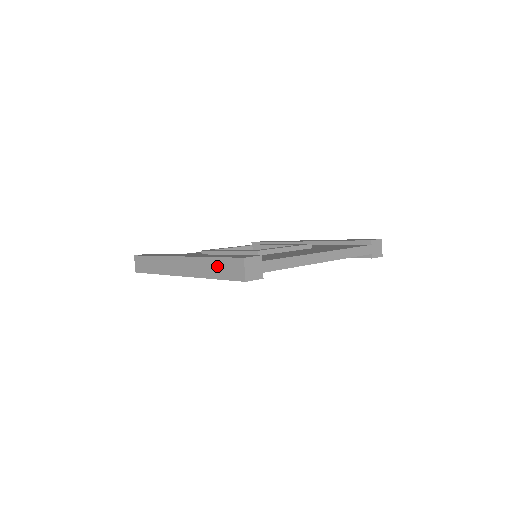
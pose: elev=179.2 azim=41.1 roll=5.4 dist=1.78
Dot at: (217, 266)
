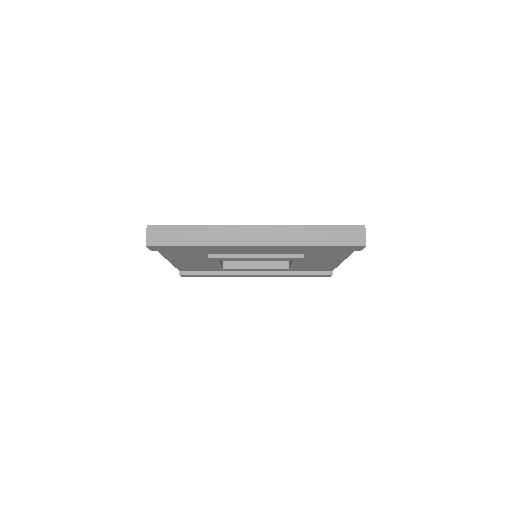
Dot at: (324, 233)
